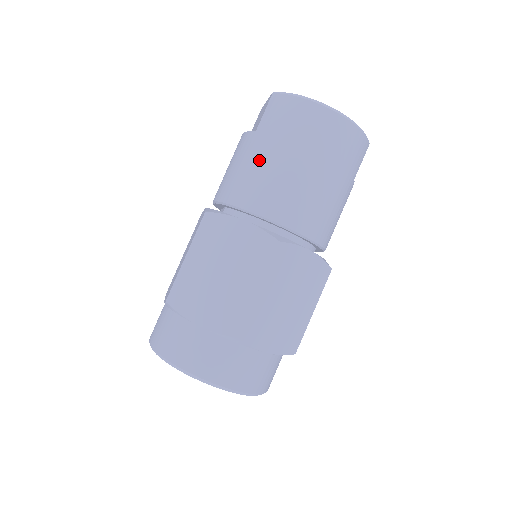
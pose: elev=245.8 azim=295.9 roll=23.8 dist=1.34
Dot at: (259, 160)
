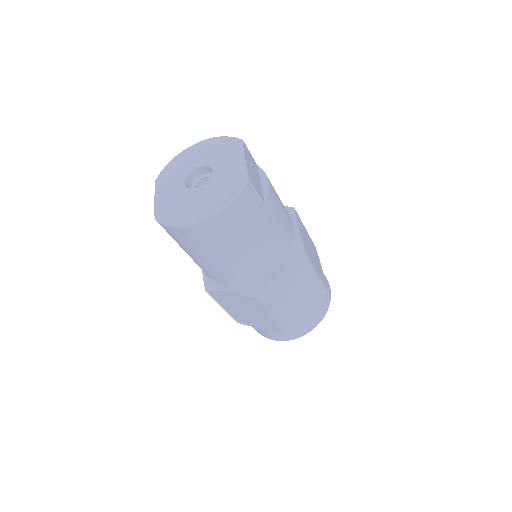
Dot at: (198, 262)
